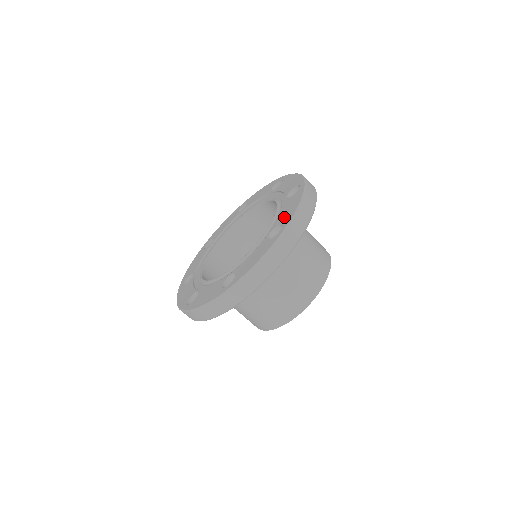
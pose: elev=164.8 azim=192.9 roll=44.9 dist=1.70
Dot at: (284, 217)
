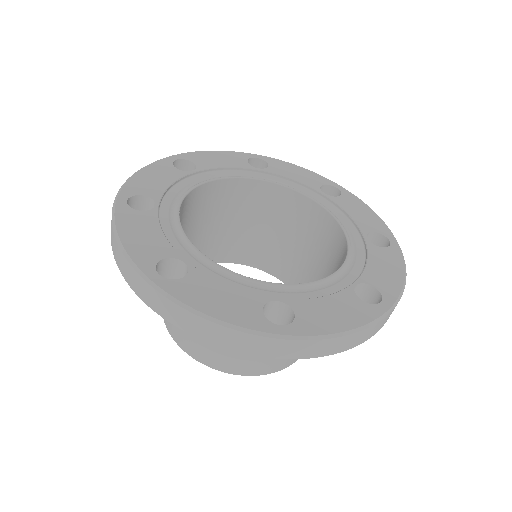
Dot at: (312, 313)
